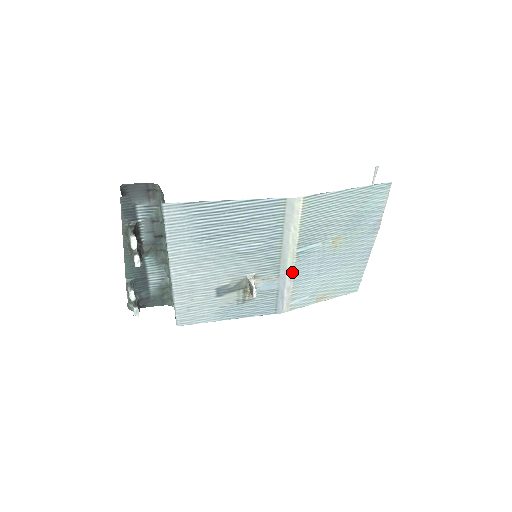
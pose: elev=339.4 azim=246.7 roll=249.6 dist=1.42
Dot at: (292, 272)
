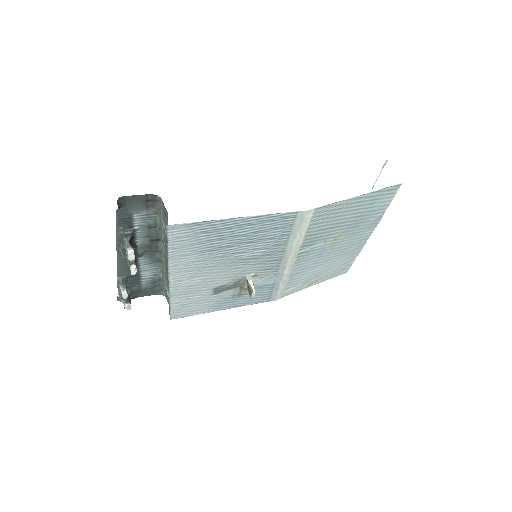
Dot at: (290, 269)
